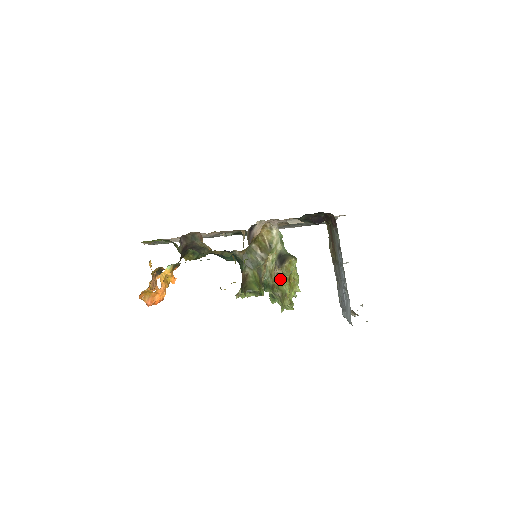
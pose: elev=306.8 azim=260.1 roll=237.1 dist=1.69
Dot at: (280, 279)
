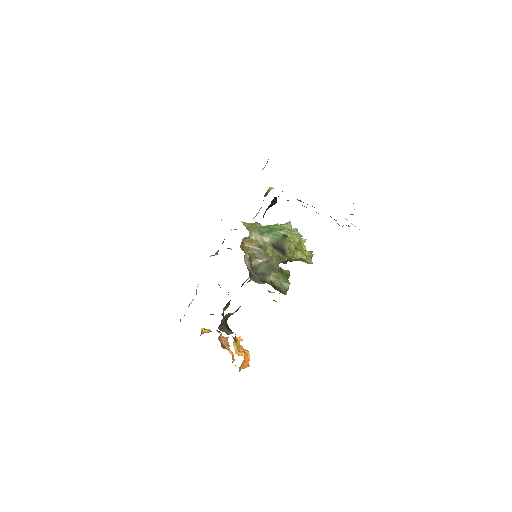
Dot at: (292, 259)
